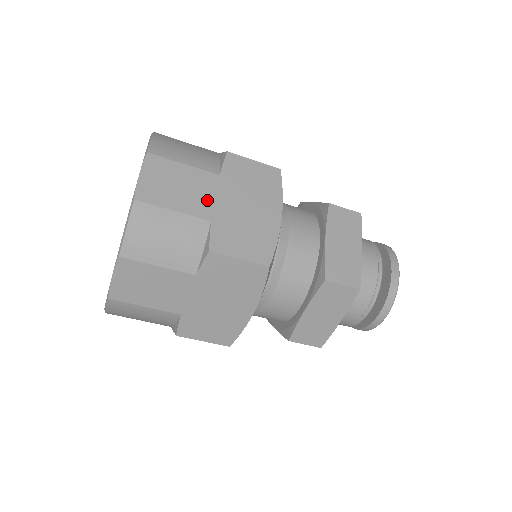
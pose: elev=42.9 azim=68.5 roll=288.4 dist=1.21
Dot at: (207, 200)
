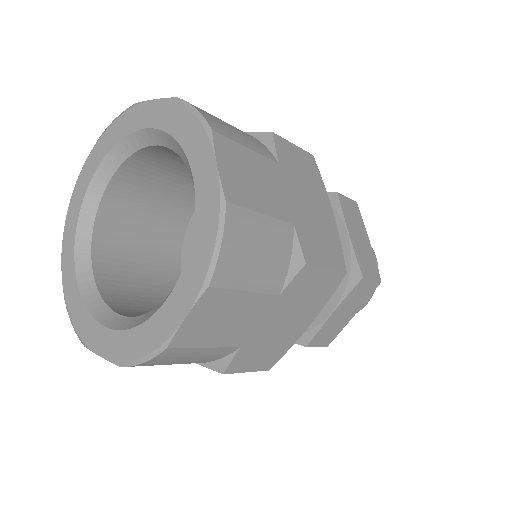
Dot at: (282, 197)
